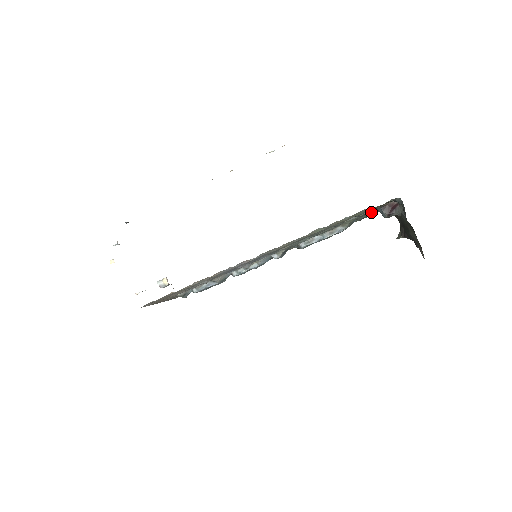
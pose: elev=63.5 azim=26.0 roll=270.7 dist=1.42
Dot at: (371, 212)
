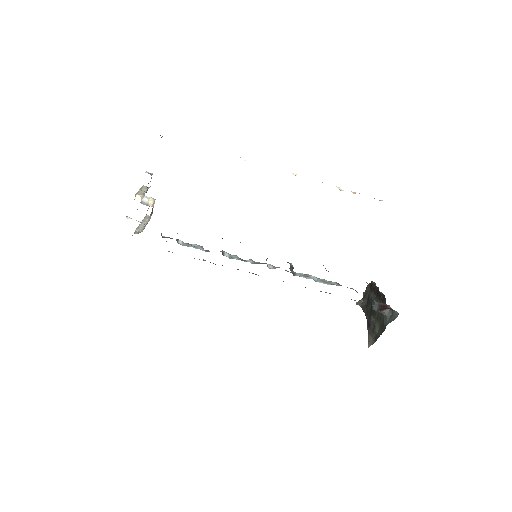
Dot at: occluded
